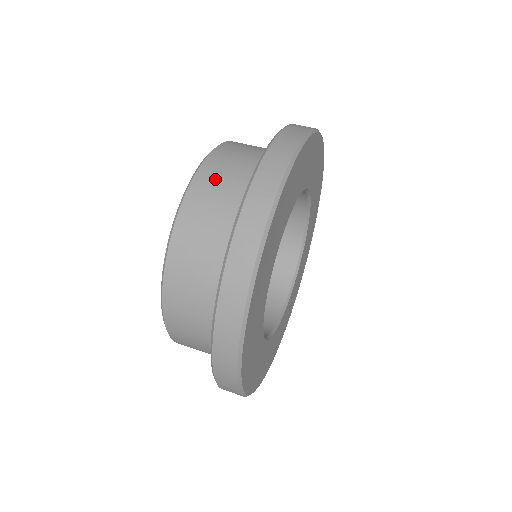
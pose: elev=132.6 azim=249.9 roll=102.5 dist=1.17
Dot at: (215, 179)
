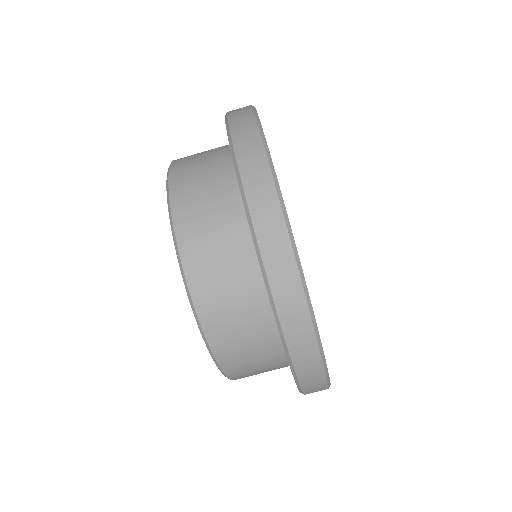
Dot at: (200, 234)
